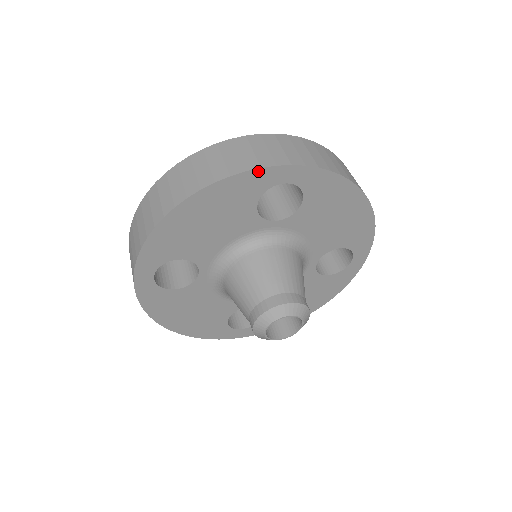
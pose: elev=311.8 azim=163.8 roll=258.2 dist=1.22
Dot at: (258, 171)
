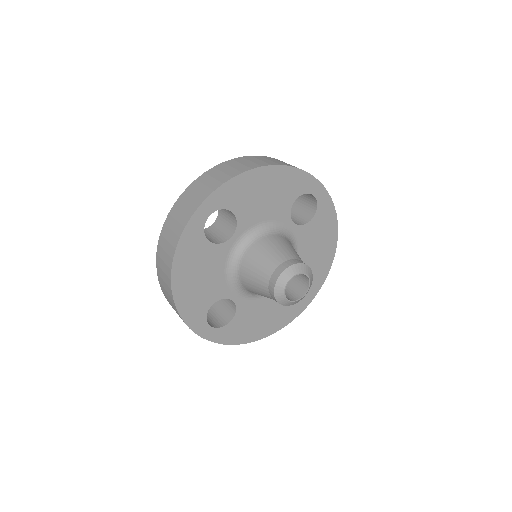
Dot at: (309, 176)
